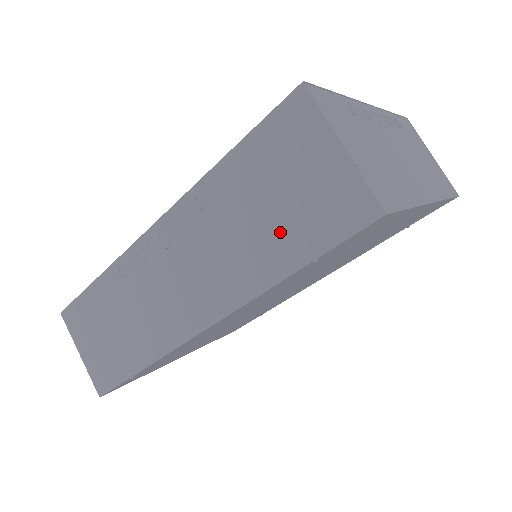
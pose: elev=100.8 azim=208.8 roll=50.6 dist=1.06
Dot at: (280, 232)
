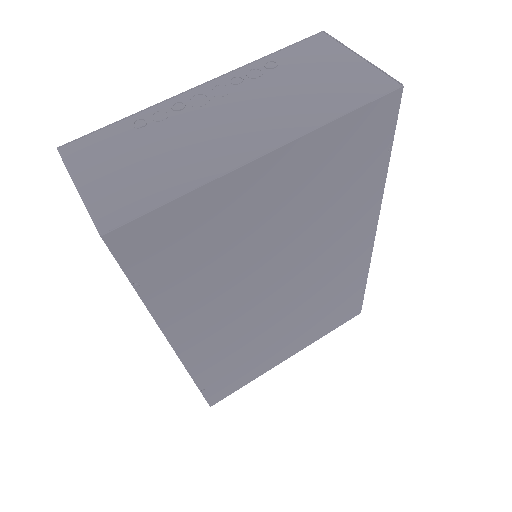
Dot at: occluded
